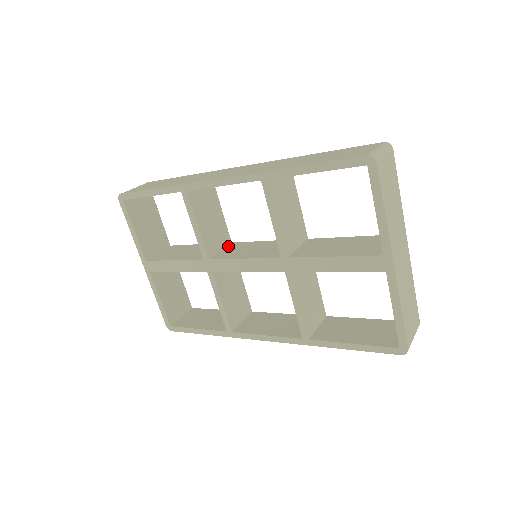
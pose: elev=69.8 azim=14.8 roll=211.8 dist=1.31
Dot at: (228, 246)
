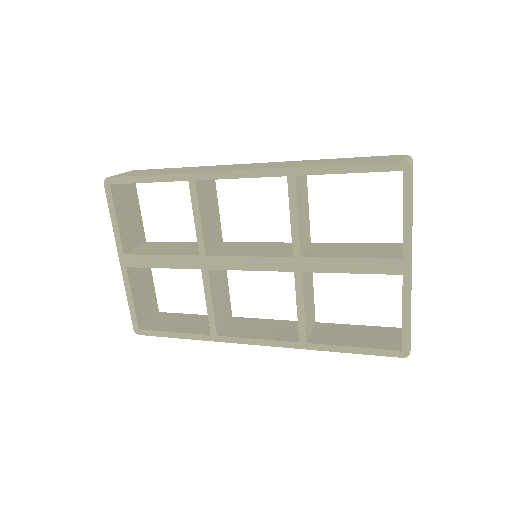
Dot at: (221, 245)
